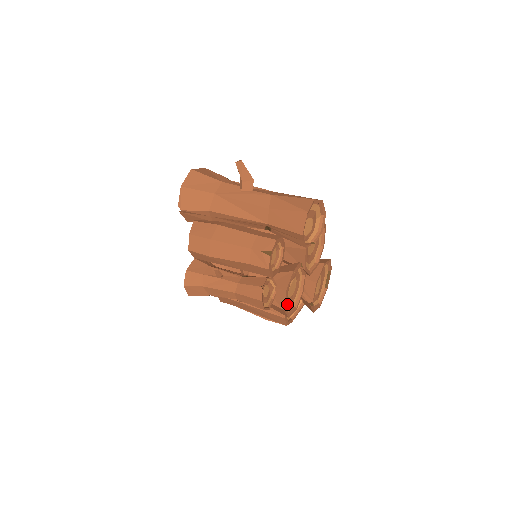
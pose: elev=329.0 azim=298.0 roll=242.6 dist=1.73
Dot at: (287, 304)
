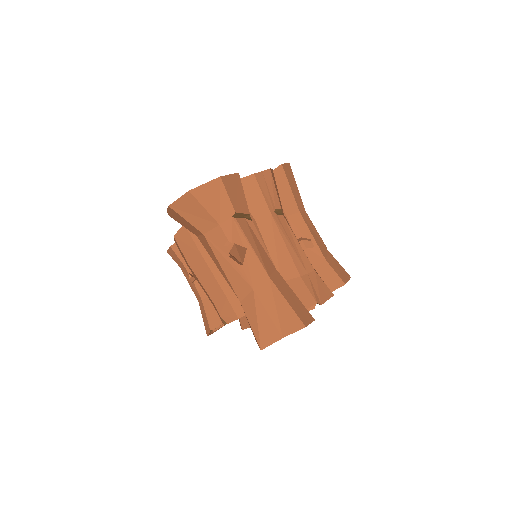
Dot at: occluded
